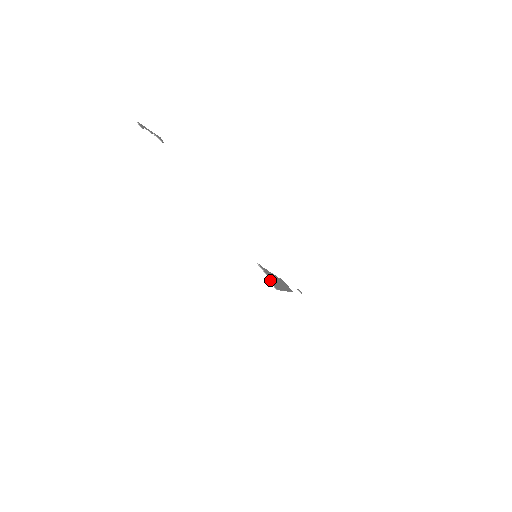
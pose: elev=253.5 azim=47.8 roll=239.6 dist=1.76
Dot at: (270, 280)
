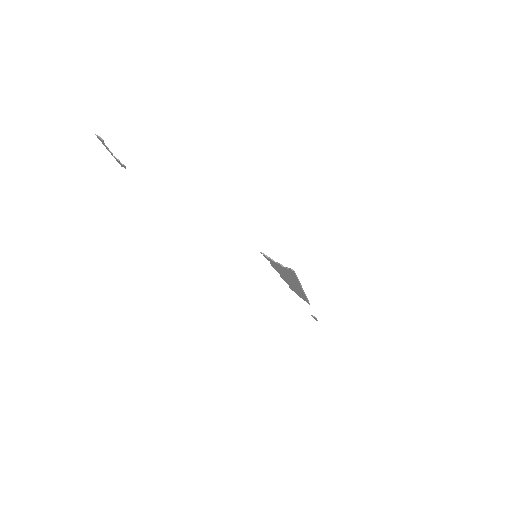
Dot at: (282, 266)
